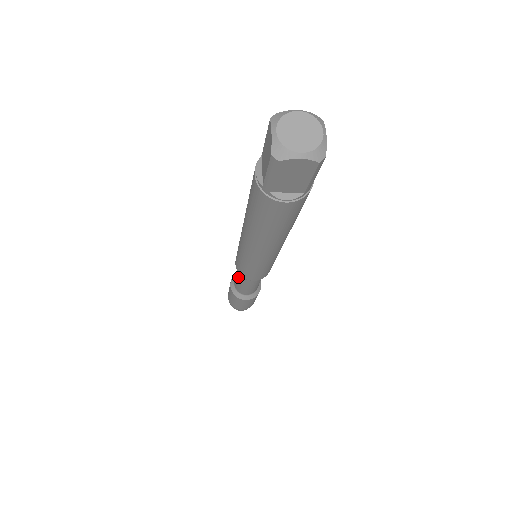
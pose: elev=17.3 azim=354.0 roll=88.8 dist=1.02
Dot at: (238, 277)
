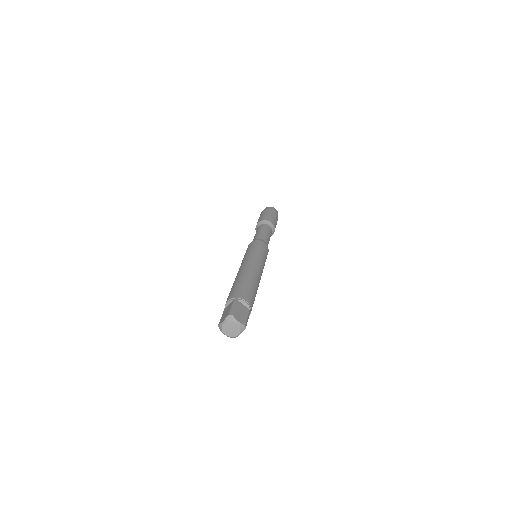
Dot at: occluded
